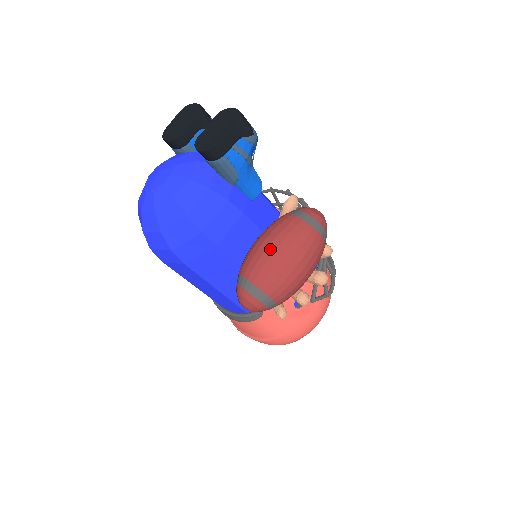
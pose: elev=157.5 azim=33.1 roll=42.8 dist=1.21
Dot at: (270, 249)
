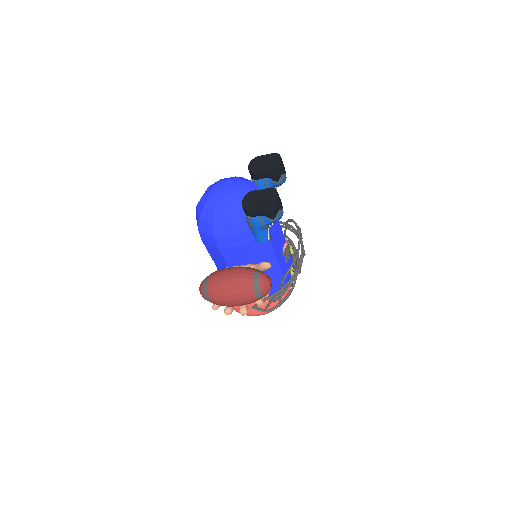
Dot at: (226, 281)
